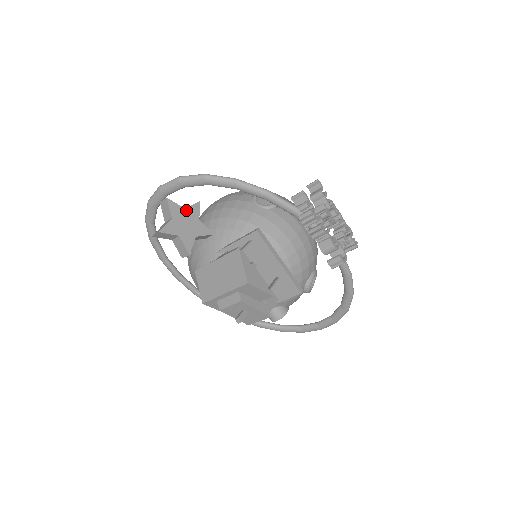
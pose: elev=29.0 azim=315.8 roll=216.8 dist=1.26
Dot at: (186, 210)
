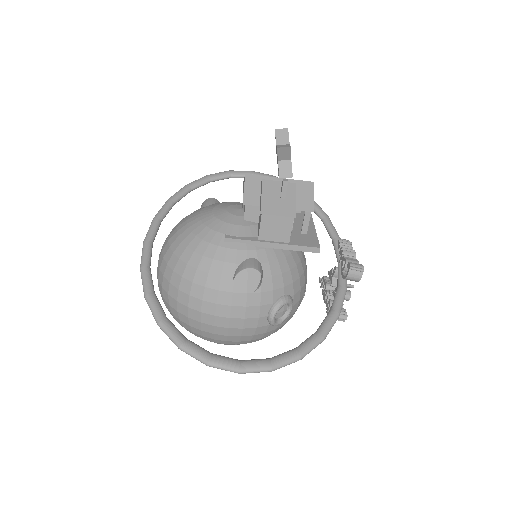
Dot at: occluded
